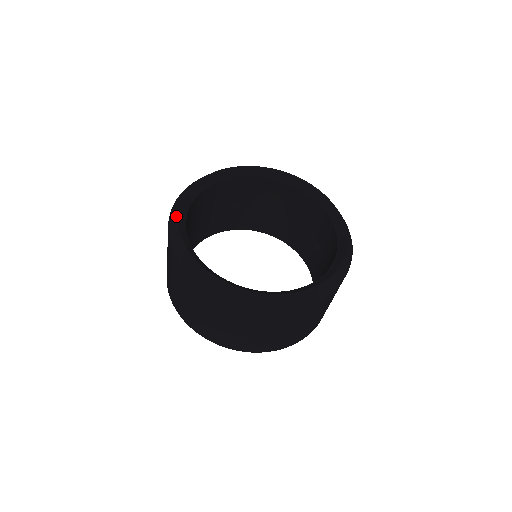
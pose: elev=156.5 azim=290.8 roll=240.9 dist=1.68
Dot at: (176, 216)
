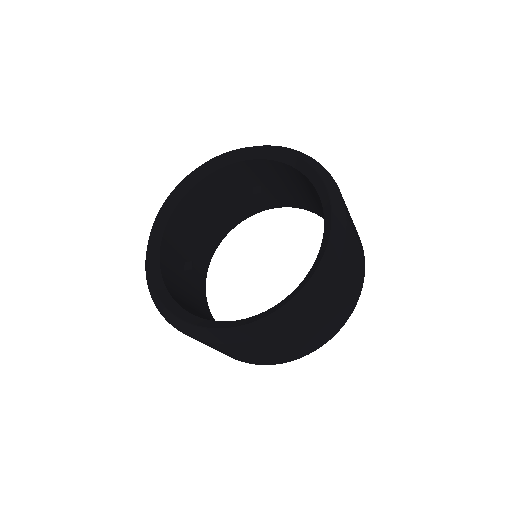
Dot at: (153, 224)
